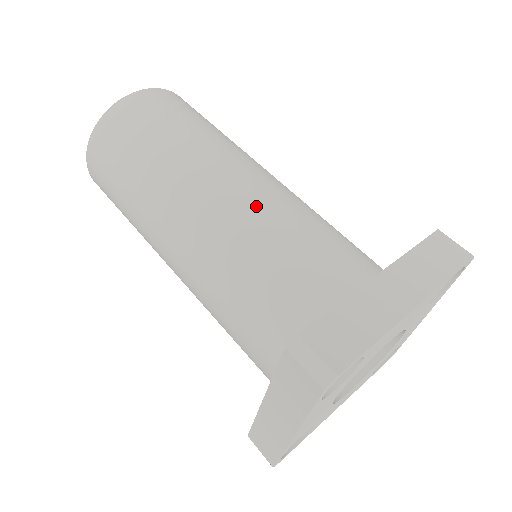
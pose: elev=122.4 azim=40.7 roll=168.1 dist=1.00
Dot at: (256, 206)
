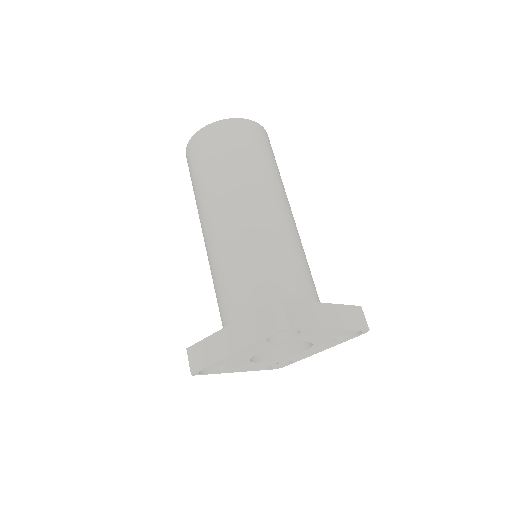
Dot at: (215, 250)
